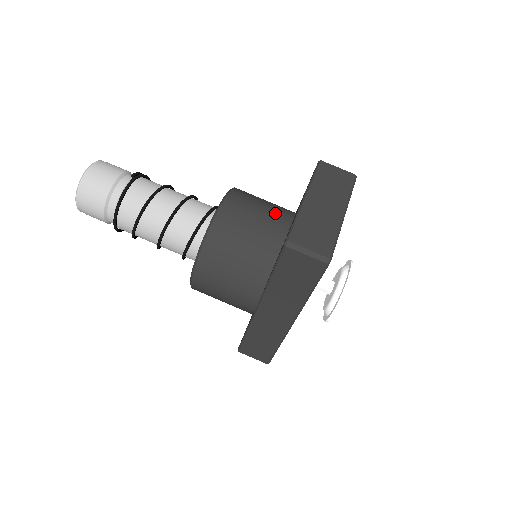
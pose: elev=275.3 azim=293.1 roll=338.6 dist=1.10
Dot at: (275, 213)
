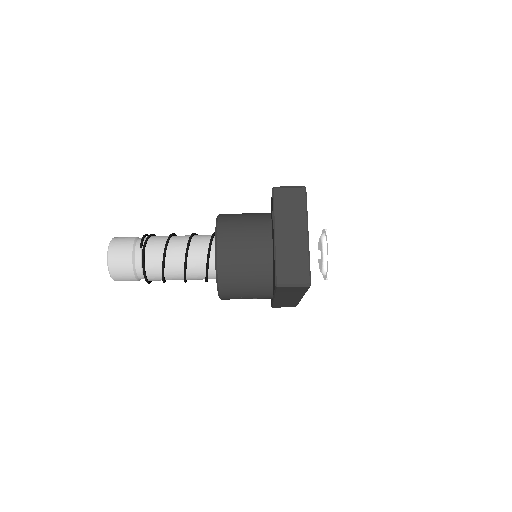
Dot at: (257, 235)
